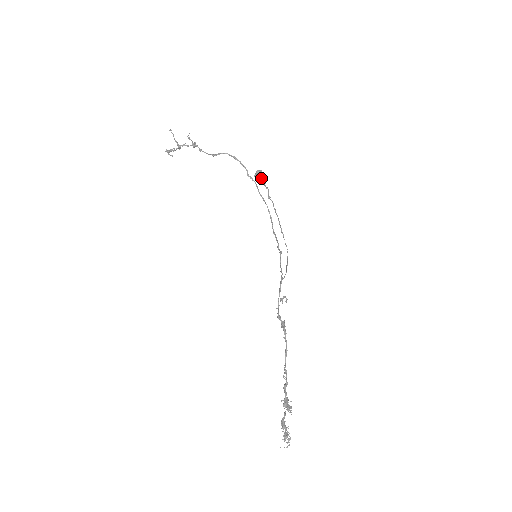
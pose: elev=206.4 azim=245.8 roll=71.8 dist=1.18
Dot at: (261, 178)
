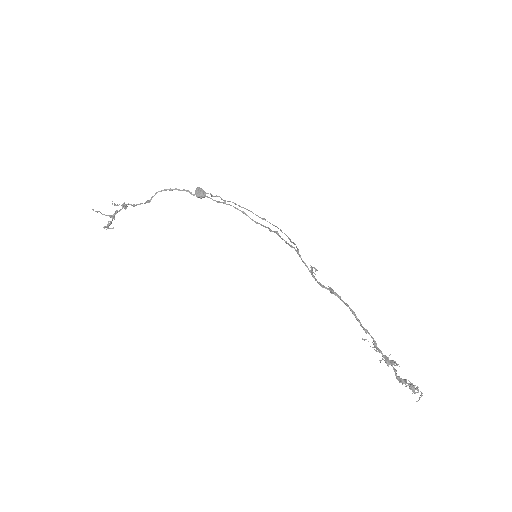
Dot at: (204, 194)
